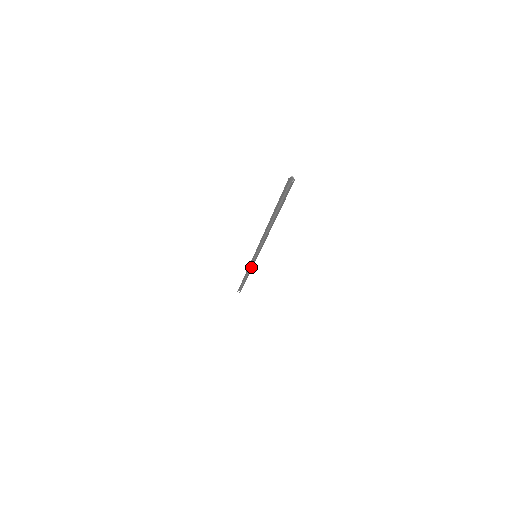
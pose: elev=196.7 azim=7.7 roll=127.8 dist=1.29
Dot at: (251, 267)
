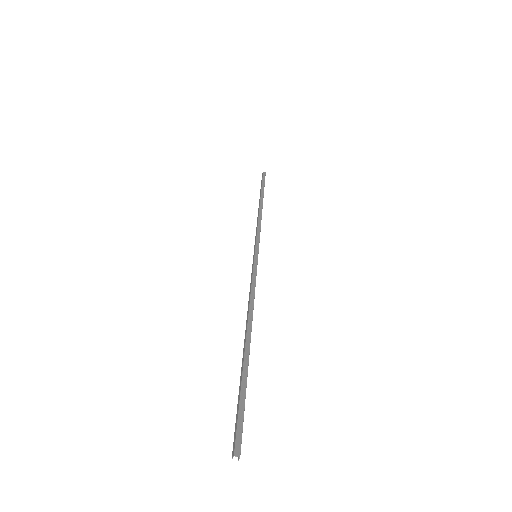
Dot at: (259, 234)
